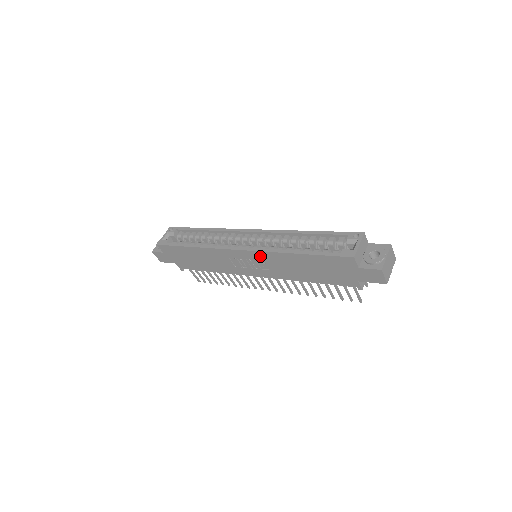
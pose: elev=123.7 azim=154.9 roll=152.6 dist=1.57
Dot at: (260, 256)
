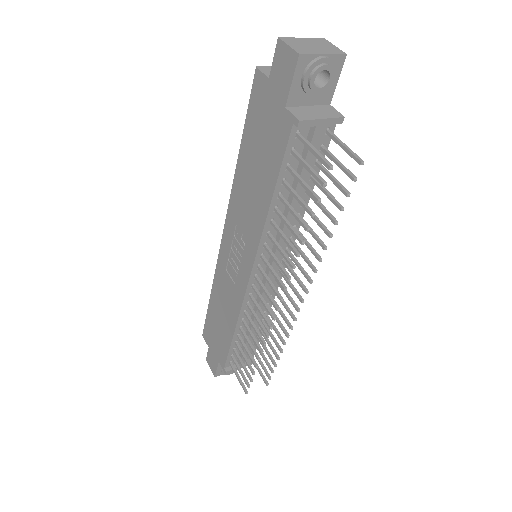
Dot at: (232, 219)
